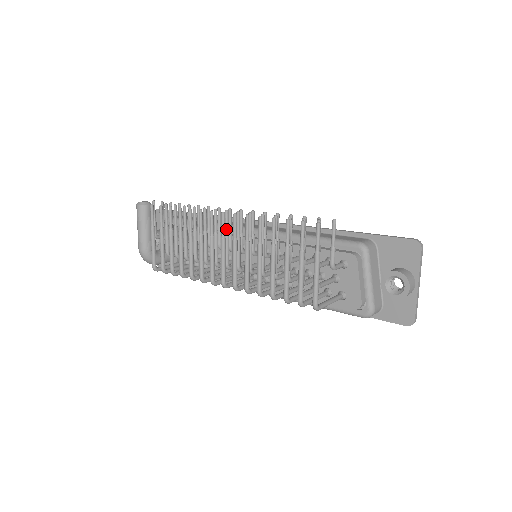
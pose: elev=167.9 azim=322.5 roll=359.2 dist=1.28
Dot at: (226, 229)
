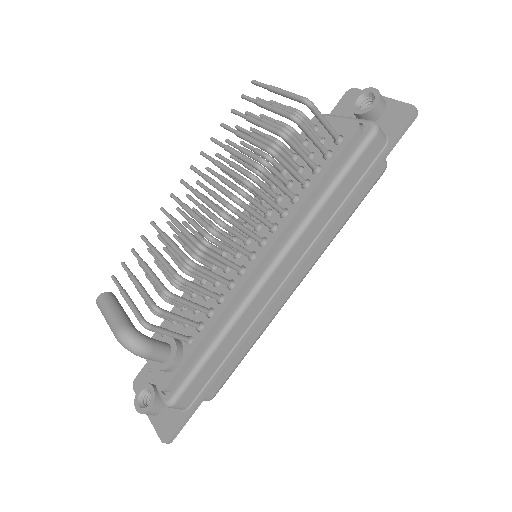
Dot at: (196, 202)
